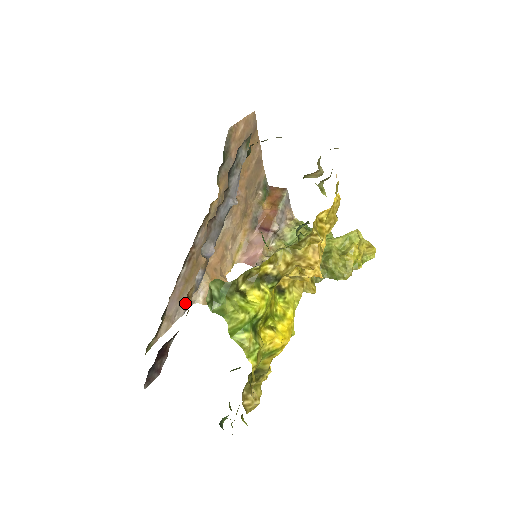
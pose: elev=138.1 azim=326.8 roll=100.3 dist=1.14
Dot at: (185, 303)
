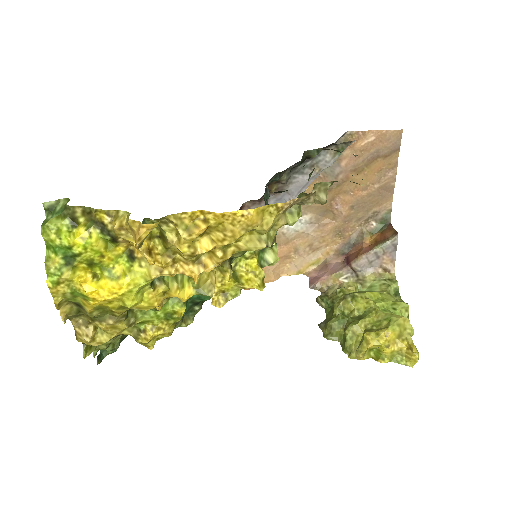
Dot at: occluded
